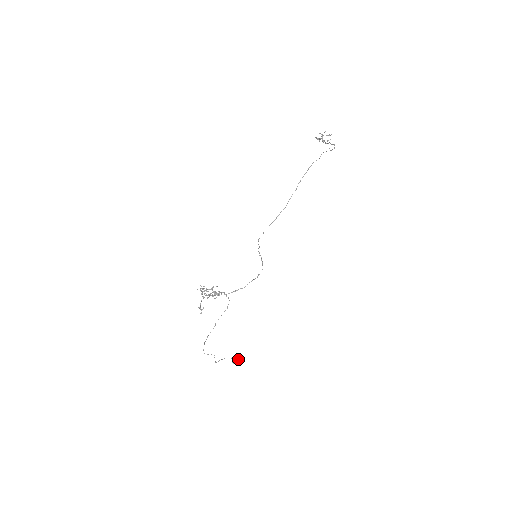
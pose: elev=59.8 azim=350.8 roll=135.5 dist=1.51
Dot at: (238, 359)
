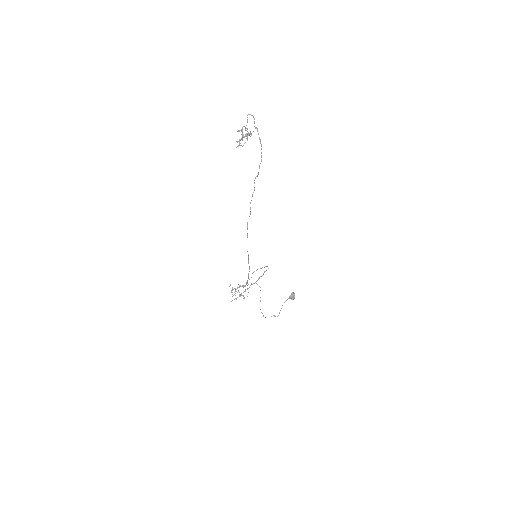
Dot at: (294, 295)
